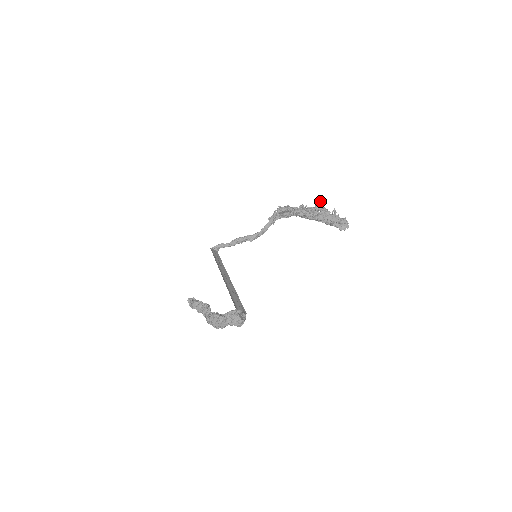
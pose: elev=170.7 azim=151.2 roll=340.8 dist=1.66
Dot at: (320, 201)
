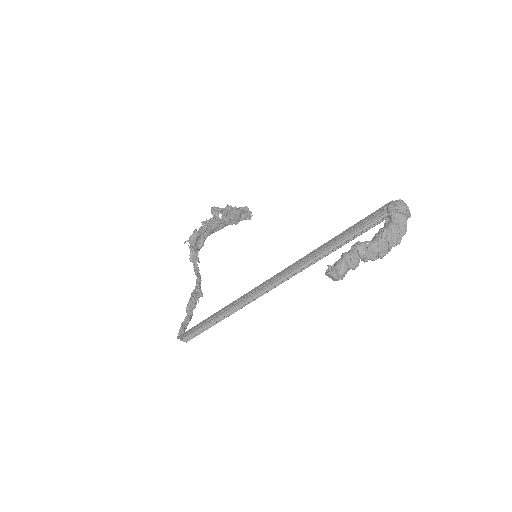
Dot at: (211, 207)
